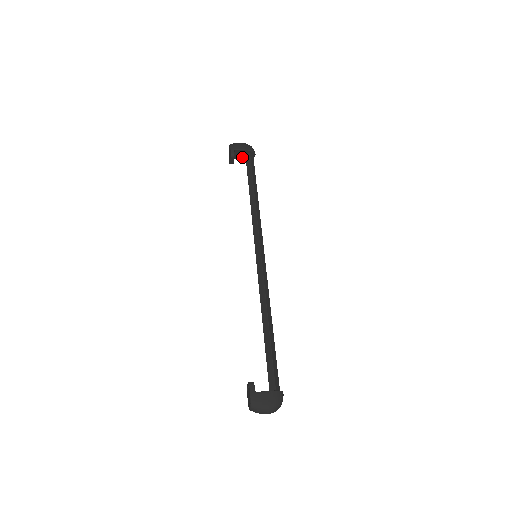
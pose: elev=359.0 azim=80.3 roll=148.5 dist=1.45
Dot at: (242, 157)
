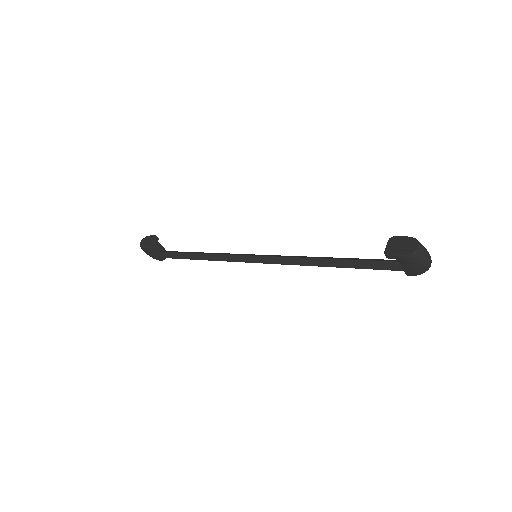
Dot at: (155, 253)
